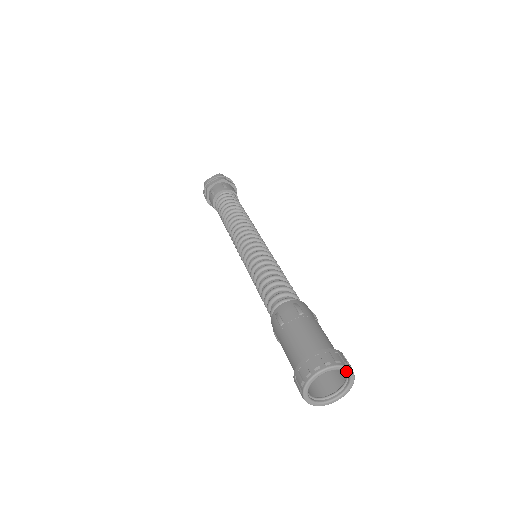
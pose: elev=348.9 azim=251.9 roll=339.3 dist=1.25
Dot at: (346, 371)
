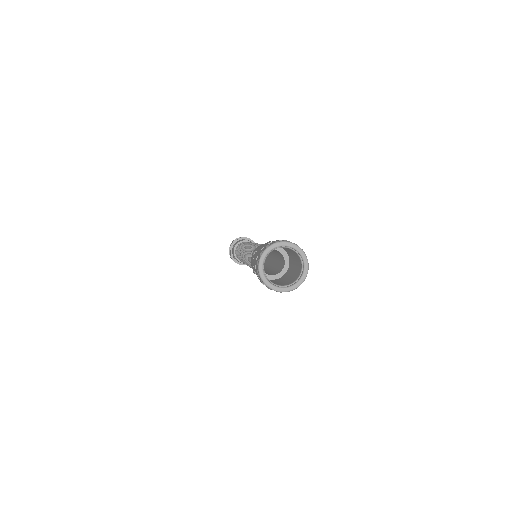
Dot at: (296, 249)
